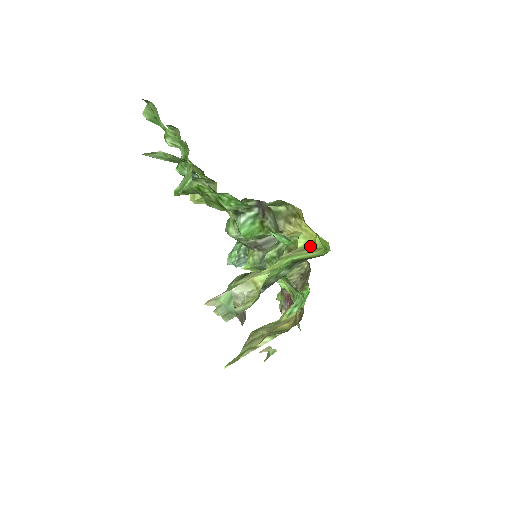
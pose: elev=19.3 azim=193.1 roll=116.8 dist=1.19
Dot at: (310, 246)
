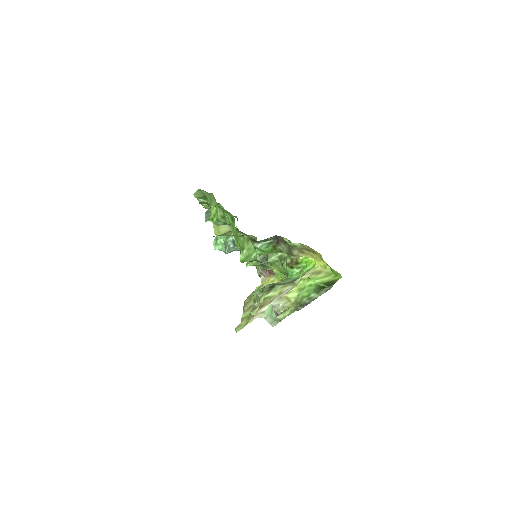
Dot at: (321, 269)
